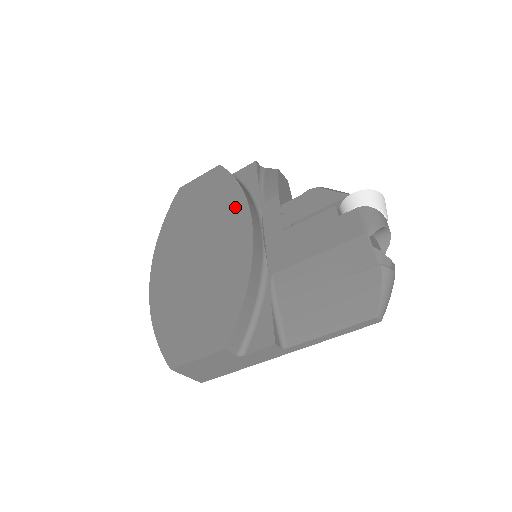
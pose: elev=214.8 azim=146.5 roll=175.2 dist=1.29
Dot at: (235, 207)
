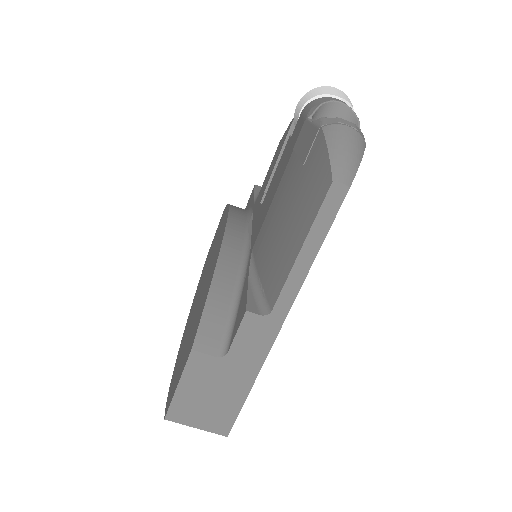
Dot at: (223, 223)
